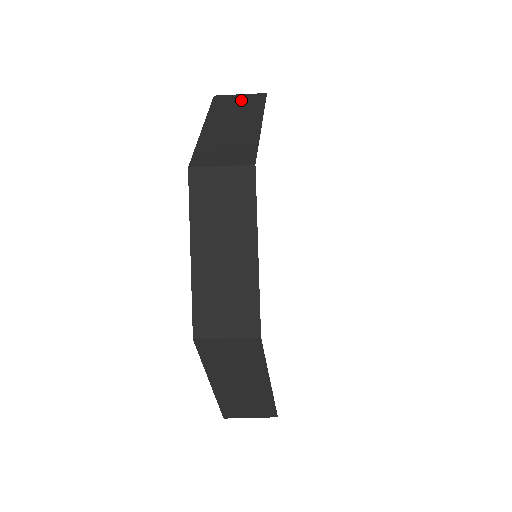
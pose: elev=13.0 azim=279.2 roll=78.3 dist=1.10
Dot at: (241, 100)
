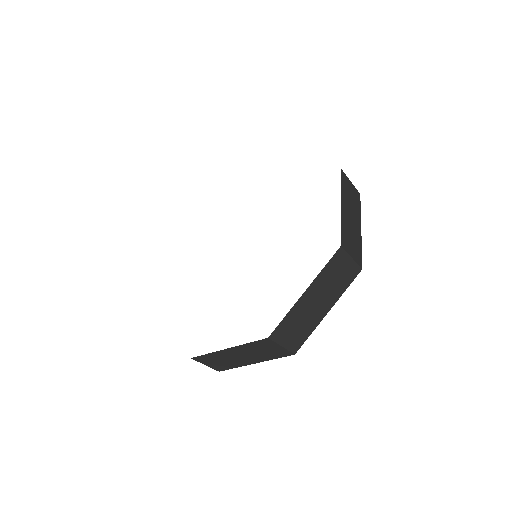
Dot at: occluded
